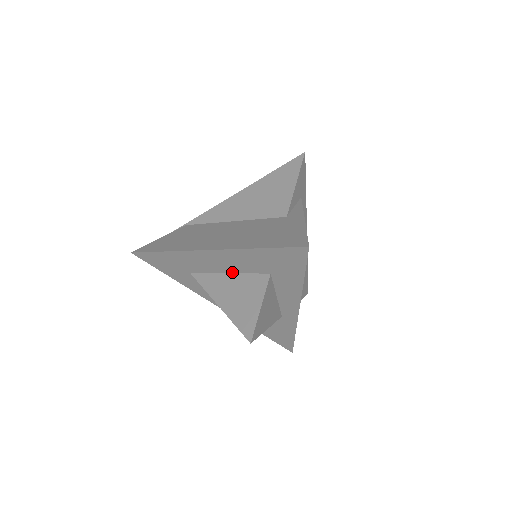
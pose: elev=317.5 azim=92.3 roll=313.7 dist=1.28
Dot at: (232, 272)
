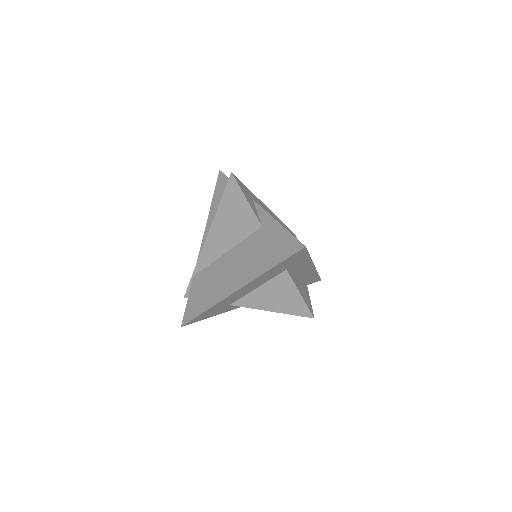
Dot at: (259, 286)
